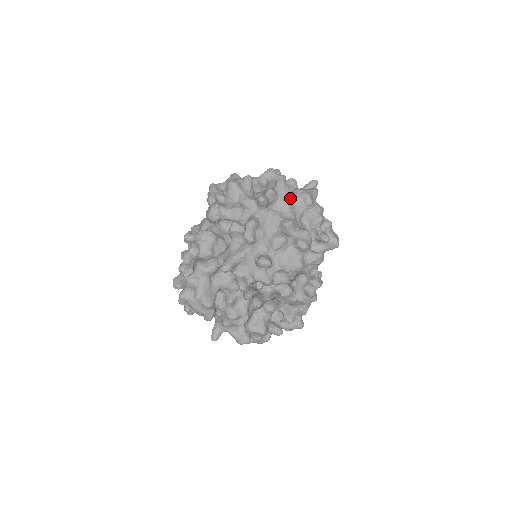
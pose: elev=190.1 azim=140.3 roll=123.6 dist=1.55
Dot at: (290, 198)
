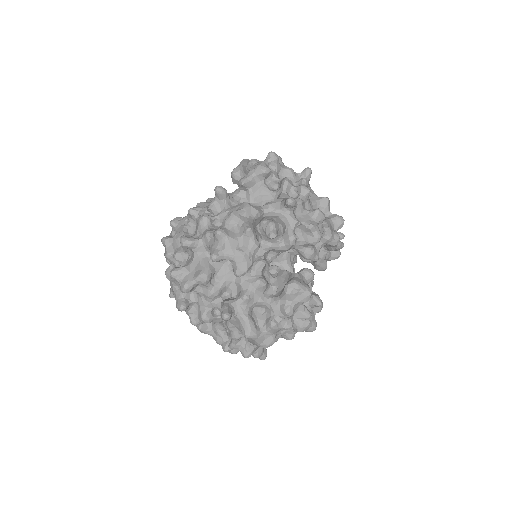
Dot at: occluded
